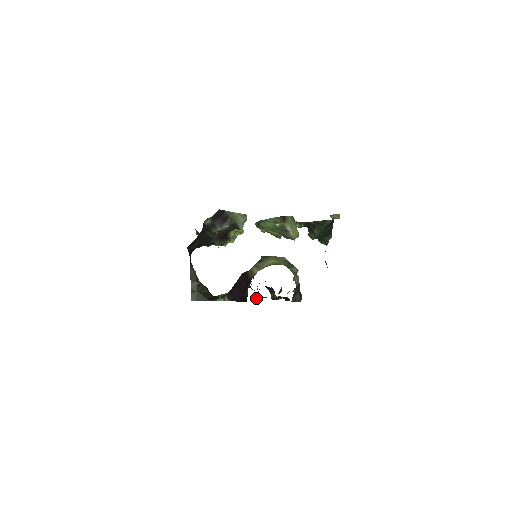
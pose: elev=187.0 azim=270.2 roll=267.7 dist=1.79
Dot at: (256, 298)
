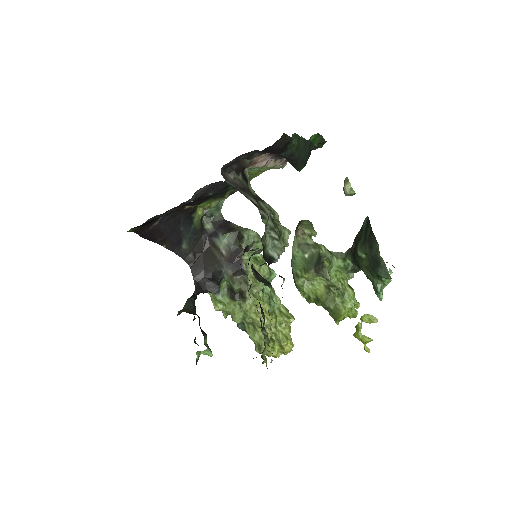
Dot at: occluded
